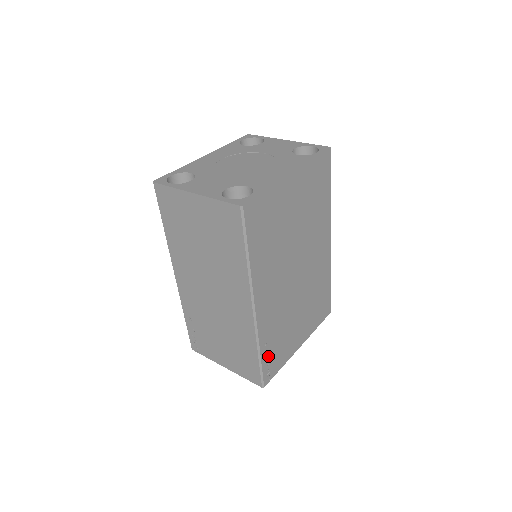
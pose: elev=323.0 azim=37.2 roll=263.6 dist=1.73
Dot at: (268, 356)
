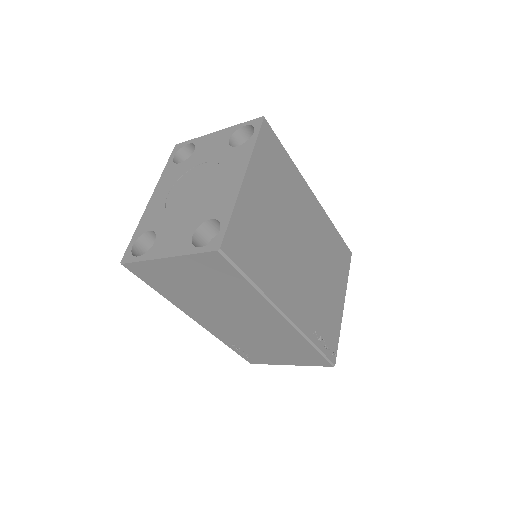
Dot at: (323, 340)
